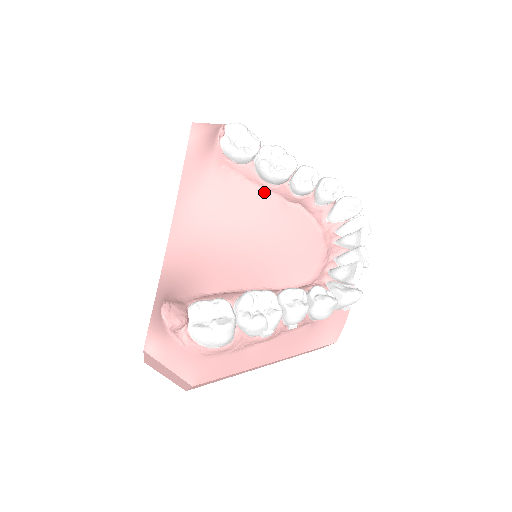
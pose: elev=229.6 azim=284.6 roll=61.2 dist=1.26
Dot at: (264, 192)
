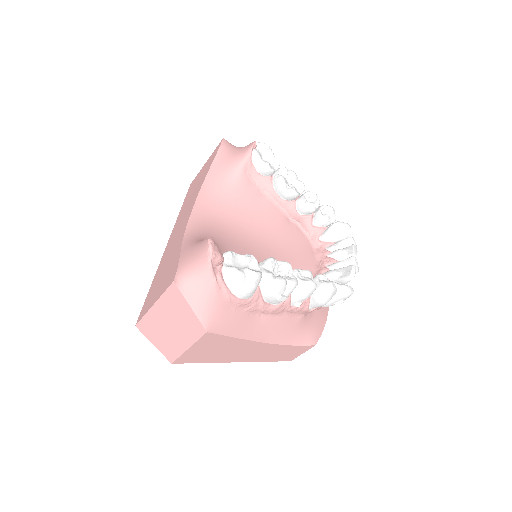
Dot at: (274, 204)
